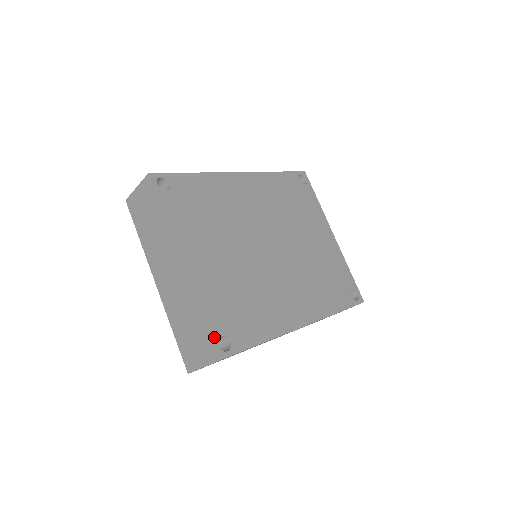
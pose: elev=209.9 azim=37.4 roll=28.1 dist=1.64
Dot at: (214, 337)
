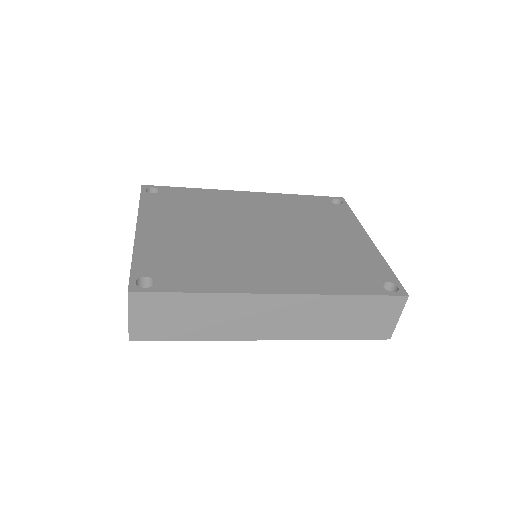
Dot at: (135, 276)
